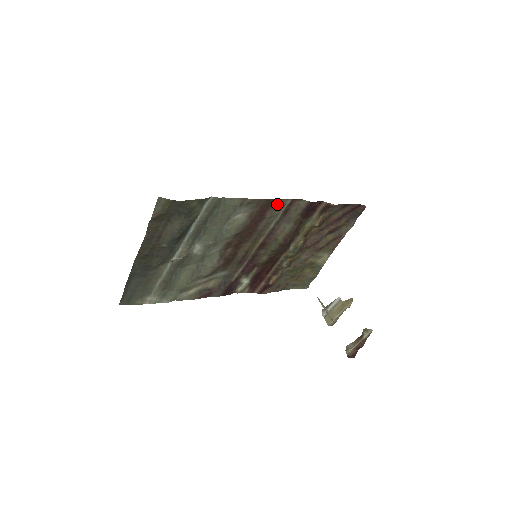
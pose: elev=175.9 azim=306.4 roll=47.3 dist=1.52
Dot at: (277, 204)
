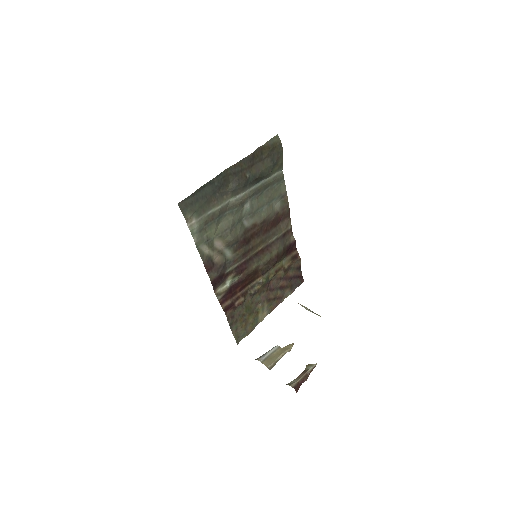
Dot at: (287, 222)
